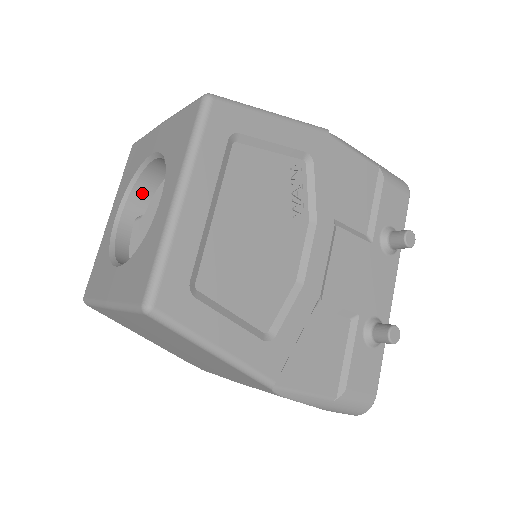
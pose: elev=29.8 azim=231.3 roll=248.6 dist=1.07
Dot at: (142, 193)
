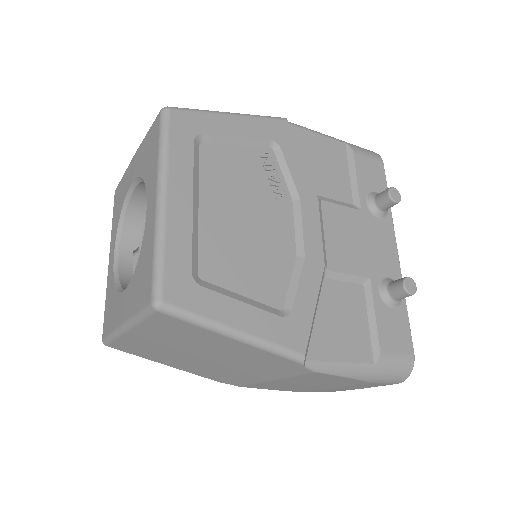
Dot at: (133, 226)
